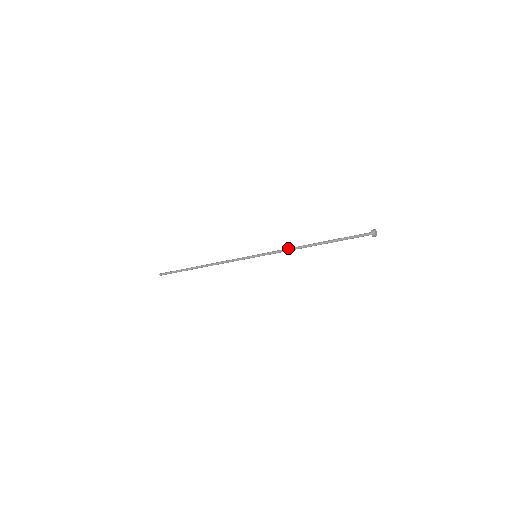
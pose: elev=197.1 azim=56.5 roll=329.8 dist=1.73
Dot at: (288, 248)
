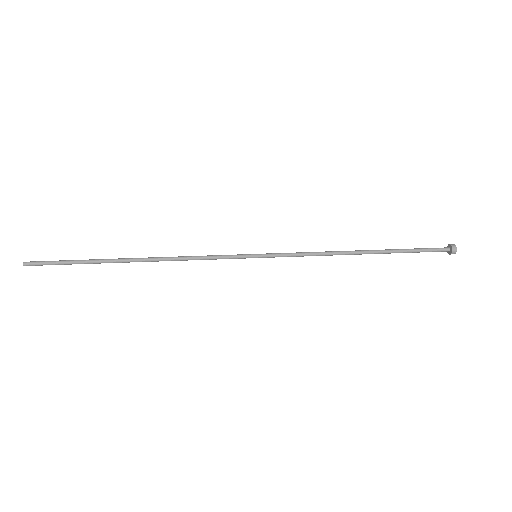
Dot at: (319, 253)
